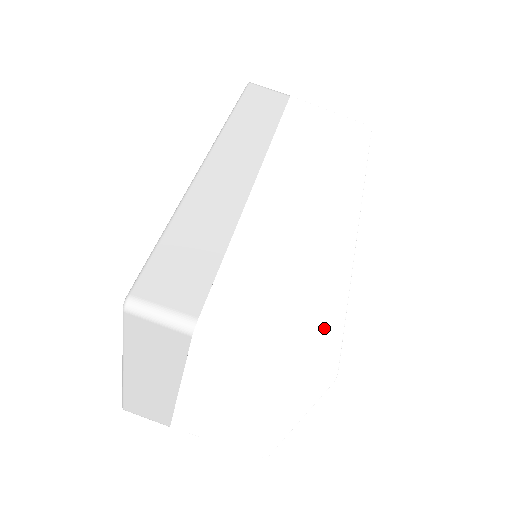
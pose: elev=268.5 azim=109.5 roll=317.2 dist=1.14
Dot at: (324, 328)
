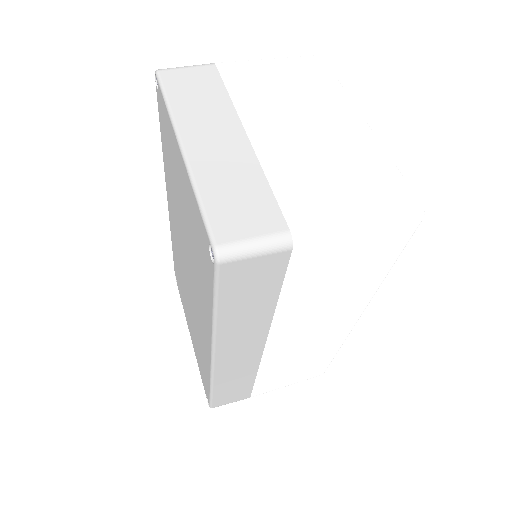
Dot at: occluded
